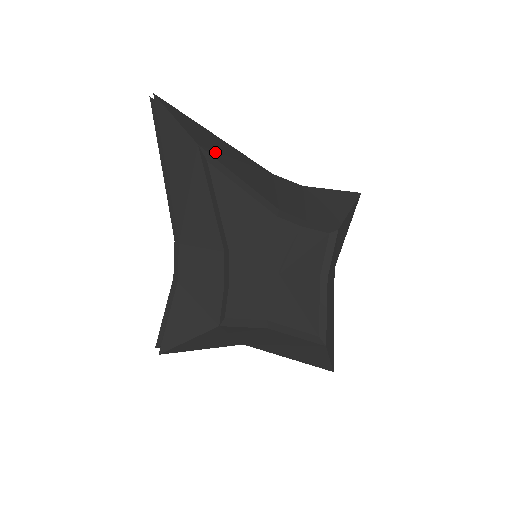
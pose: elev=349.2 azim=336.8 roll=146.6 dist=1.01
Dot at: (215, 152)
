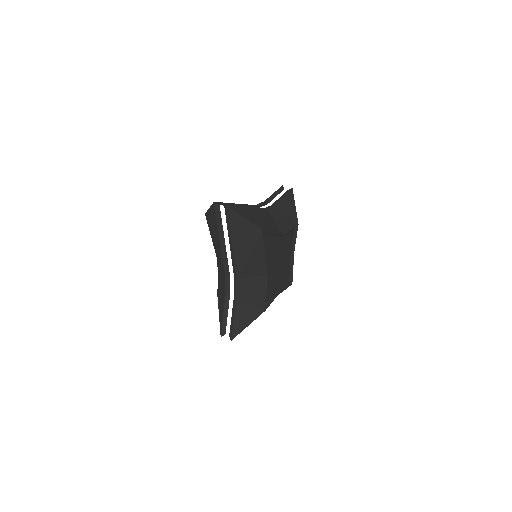
Dot at: (263, 226)
